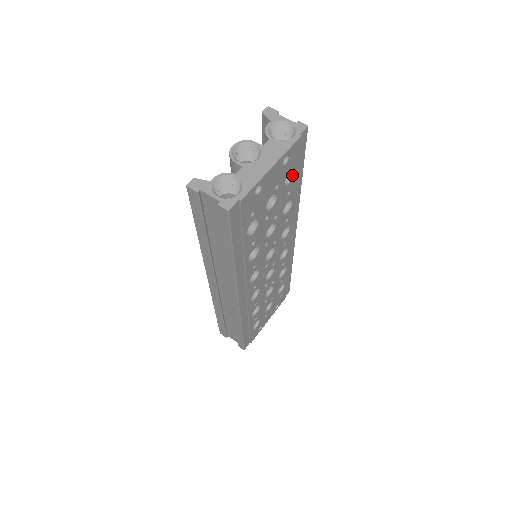
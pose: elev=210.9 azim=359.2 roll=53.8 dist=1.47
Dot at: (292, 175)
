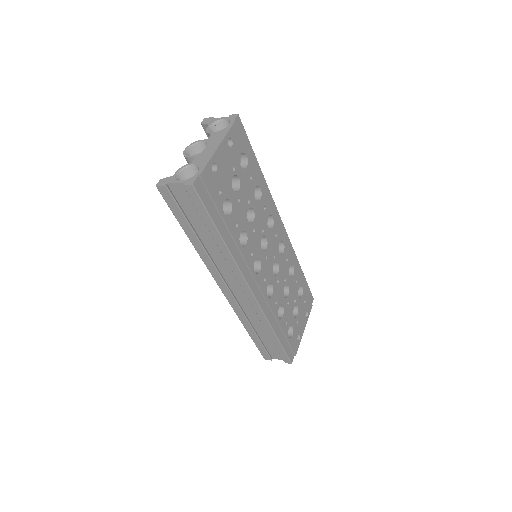
Dot at: (246, 161)
